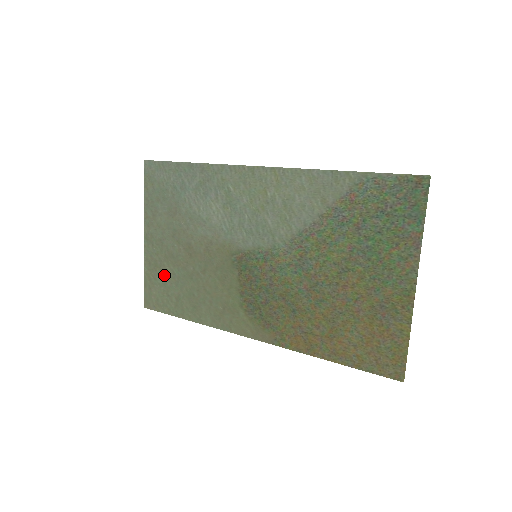
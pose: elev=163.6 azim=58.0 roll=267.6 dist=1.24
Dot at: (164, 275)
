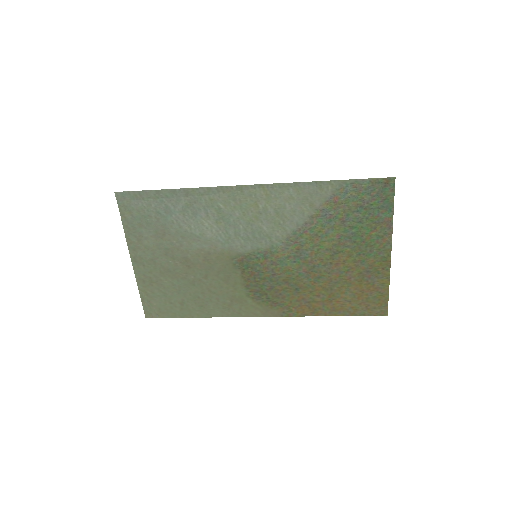
Dot at: (163, 288)
